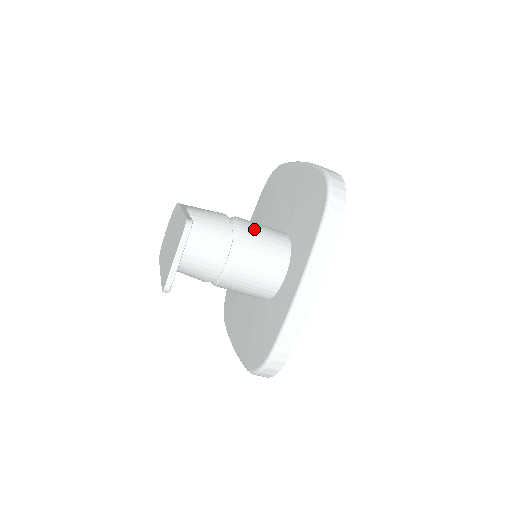
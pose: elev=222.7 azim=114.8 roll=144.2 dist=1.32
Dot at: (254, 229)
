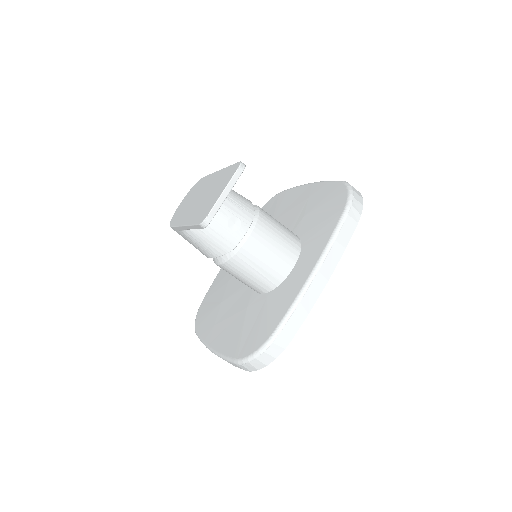
Dot at: (271, 217)
